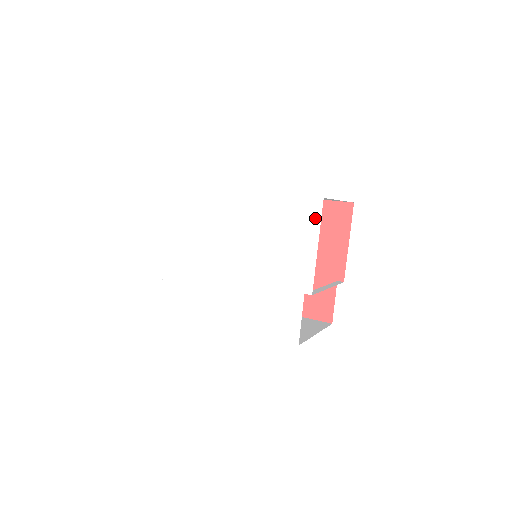
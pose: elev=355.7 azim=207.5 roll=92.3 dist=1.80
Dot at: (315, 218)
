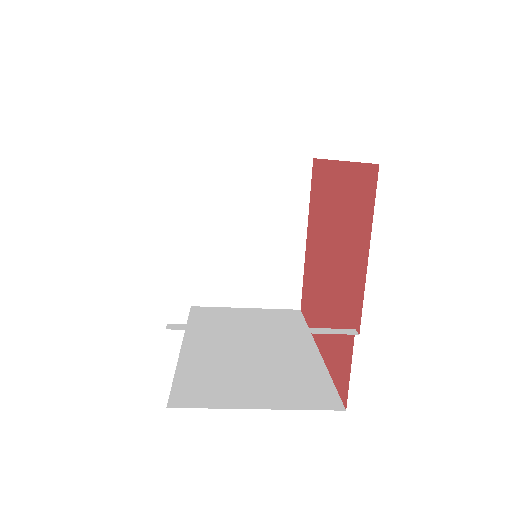
Dot at: occluded
